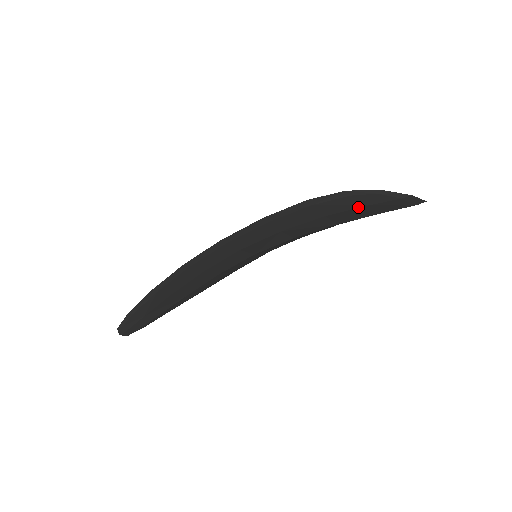
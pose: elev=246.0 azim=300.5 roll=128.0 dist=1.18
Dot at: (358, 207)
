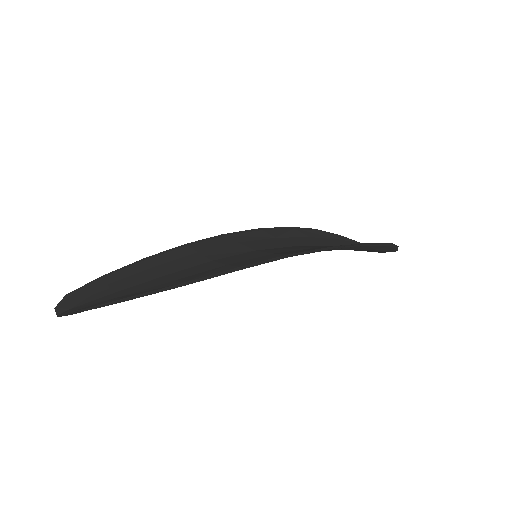
Dot at: occluded
